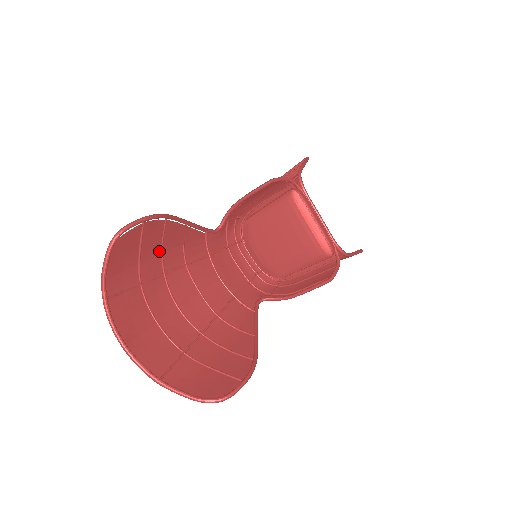
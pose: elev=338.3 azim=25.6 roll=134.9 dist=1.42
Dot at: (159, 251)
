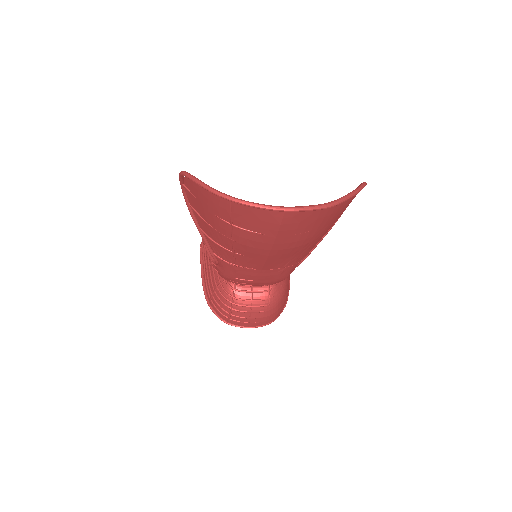
Dot at: (211, 225)
